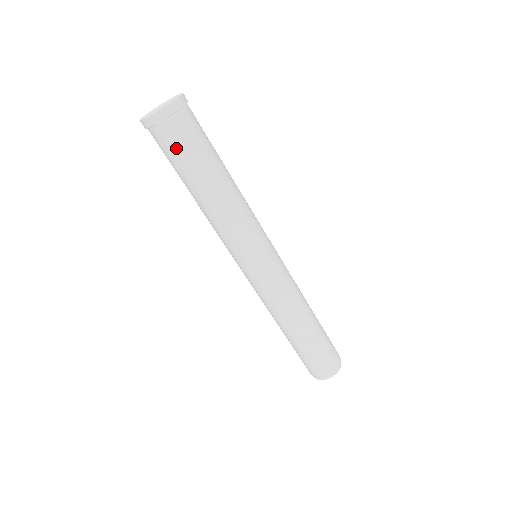
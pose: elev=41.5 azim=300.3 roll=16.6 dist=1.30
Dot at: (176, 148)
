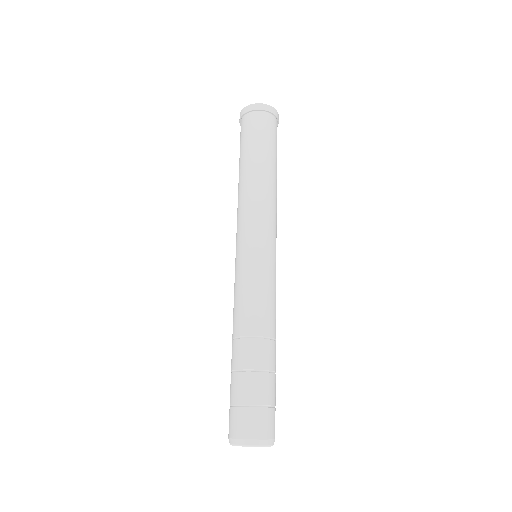
Dot at: (259, 130)
